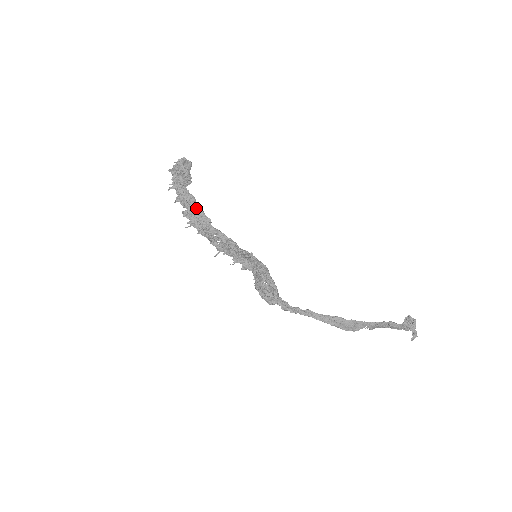
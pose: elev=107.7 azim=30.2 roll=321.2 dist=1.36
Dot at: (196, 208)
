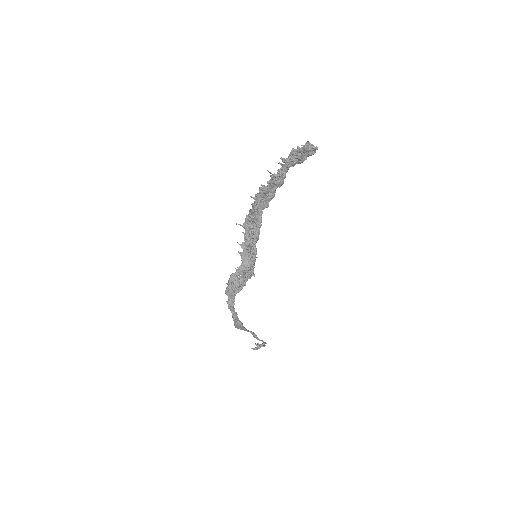
Dot at: (273, 193)
